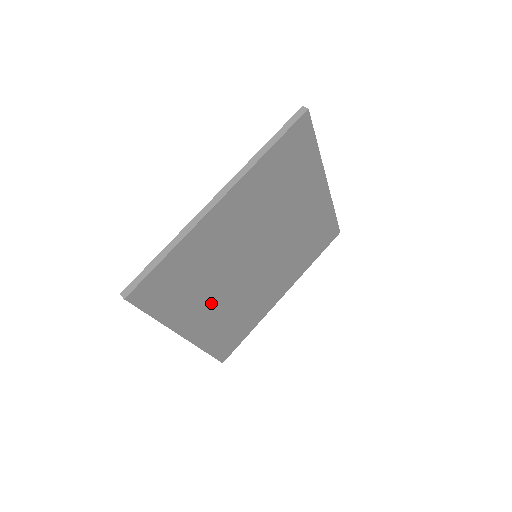
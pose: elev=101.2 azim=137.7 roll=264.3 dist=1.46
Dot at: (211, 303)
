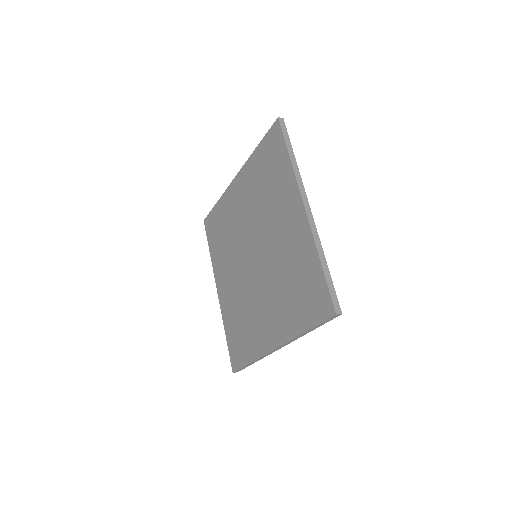
Dot at: occluded
